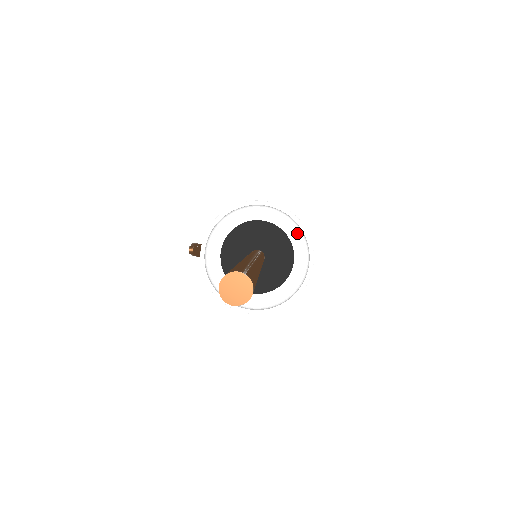
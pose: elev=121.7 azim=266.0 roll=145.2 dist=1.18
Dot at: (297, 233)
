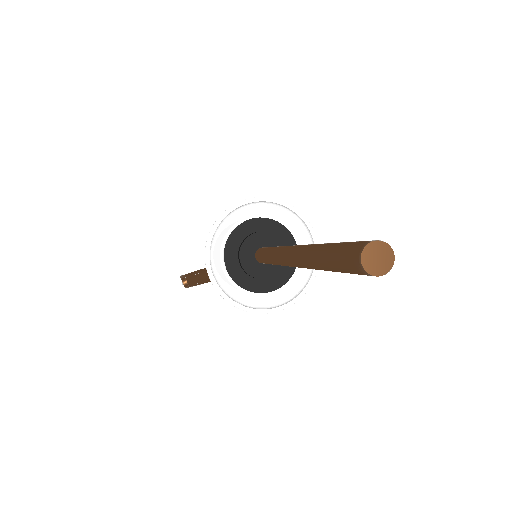
Dot at: (287, 216)
